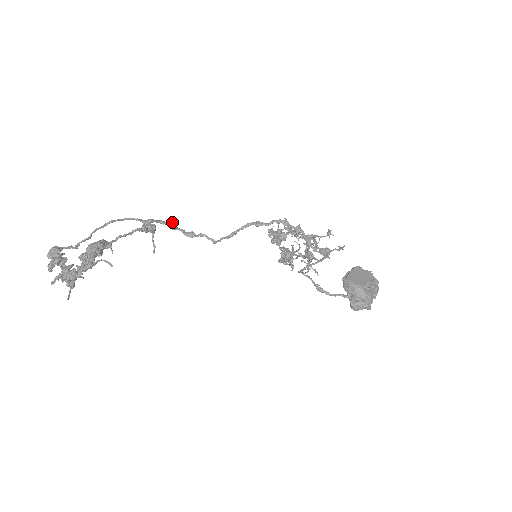
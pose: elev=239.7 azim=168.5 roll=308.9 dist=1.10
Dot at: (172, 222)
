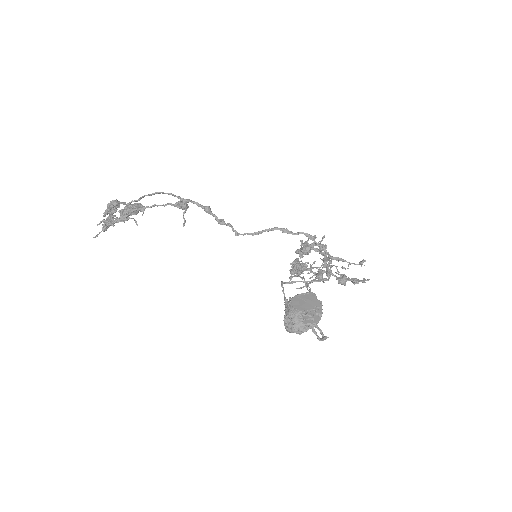
Dot at: (207, 207)
